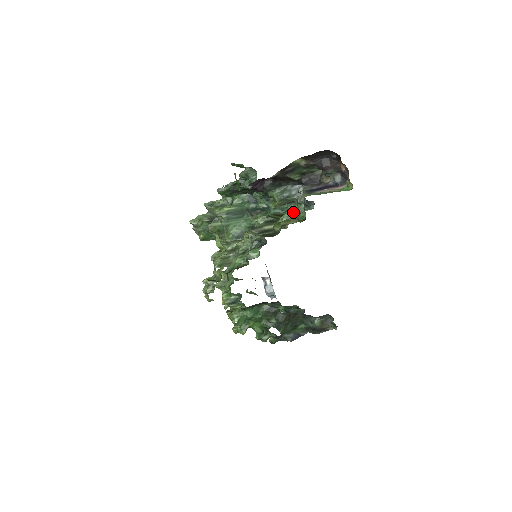
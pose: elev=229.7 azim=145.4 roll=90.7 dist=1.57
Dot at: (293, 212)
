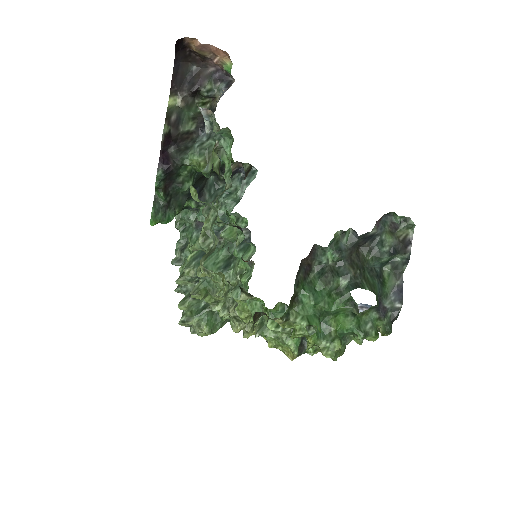
Dot at: occluded
